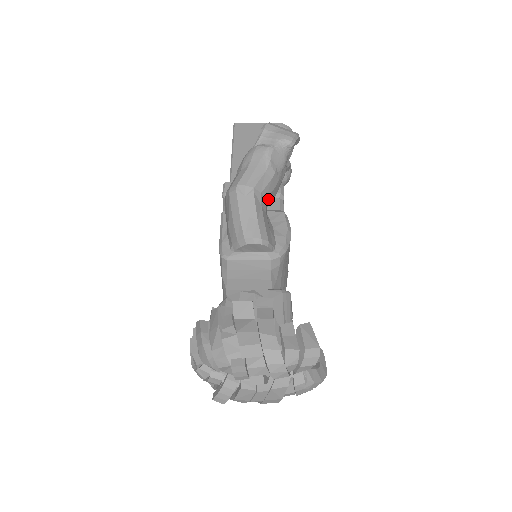
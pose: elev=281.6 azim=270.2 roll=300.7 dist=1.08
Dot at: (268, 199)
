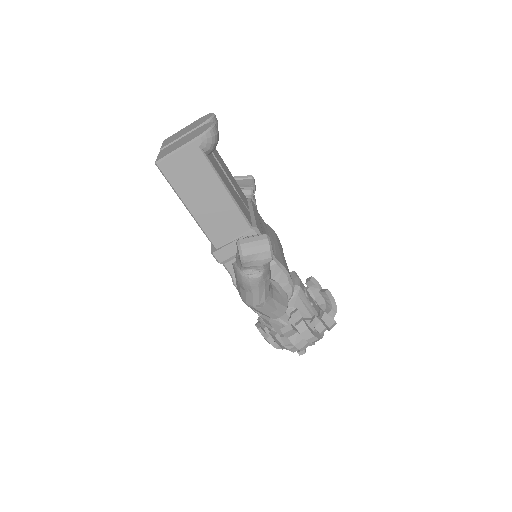
Dot at: occluded
